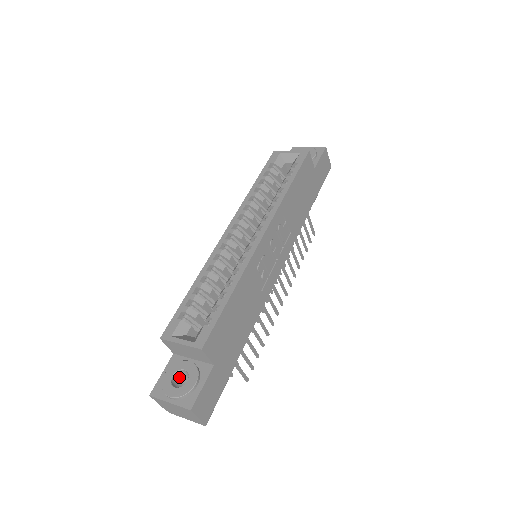
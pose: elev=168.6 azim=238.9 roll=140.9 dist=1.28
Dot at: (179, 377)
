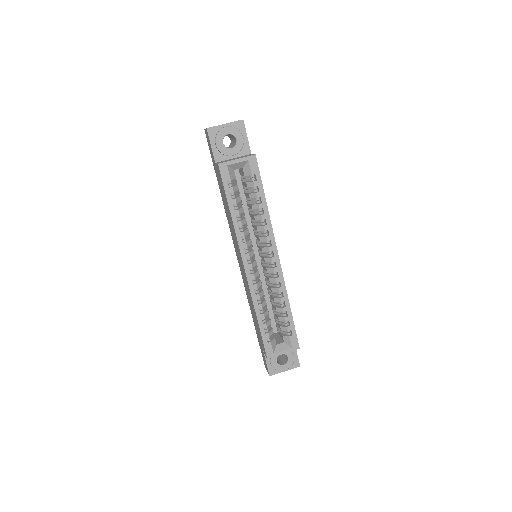
Dot at: occluded
